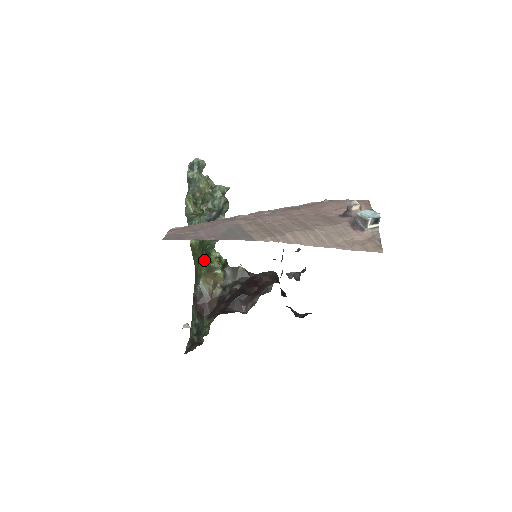
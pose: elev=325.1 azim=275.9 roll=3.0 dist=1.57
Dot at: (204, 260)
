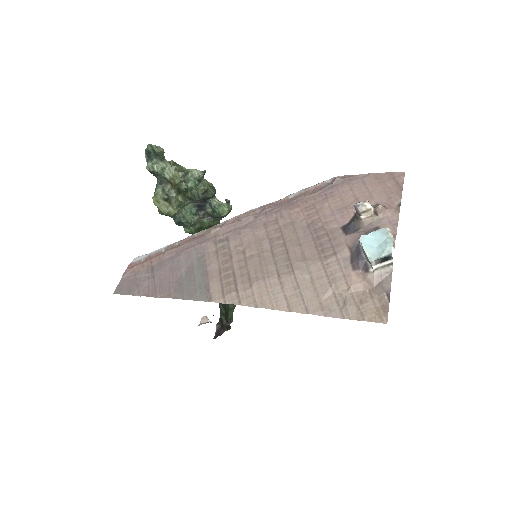
Dot at: occluded
